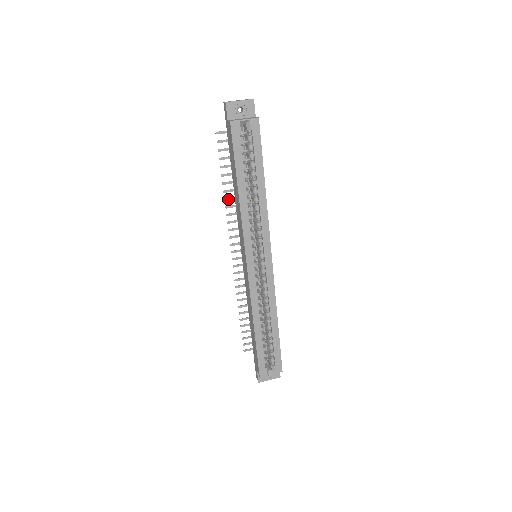
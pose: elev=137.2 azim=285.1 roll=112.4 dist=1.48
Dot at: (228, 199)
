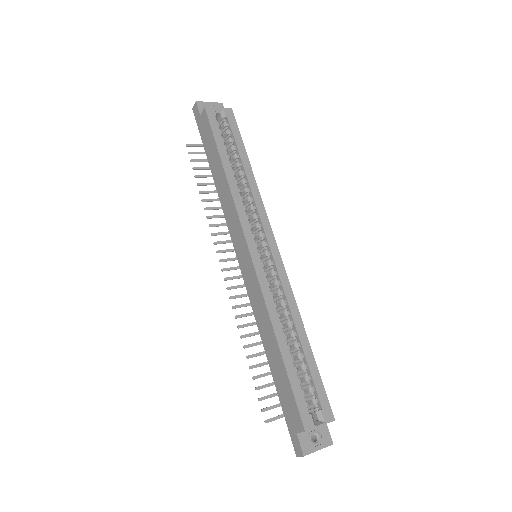
Dot at: (208, 209)
